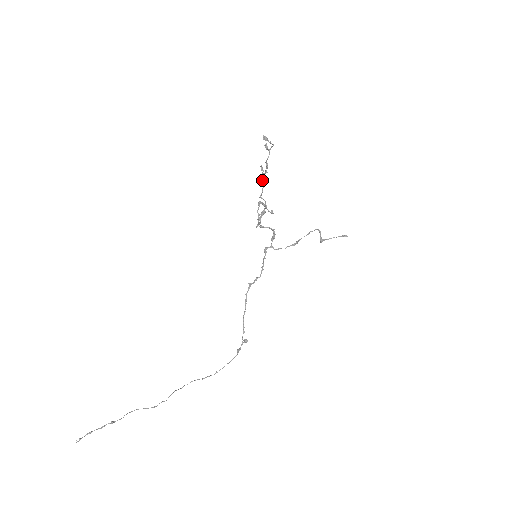
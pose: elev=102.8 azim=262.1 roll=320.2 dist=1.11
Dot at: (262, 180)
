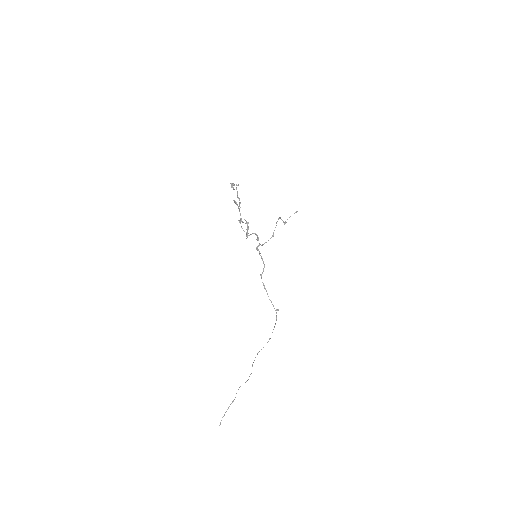
Dot at: (238, 208)
